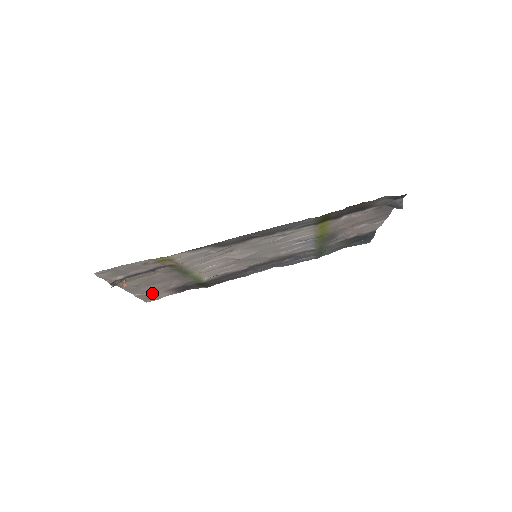
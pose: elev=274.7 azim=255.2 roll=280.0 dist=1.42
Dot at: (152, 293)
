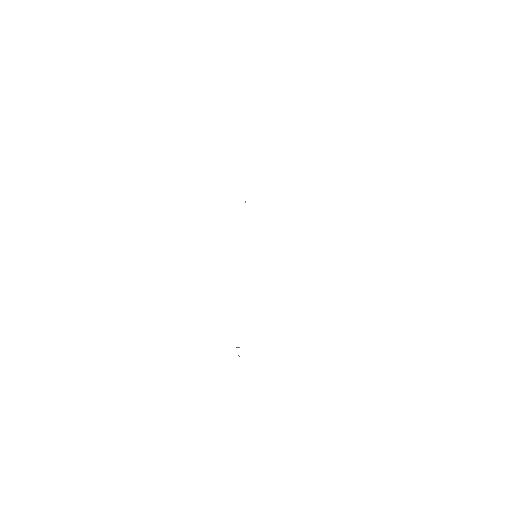
Dot at: occluded
